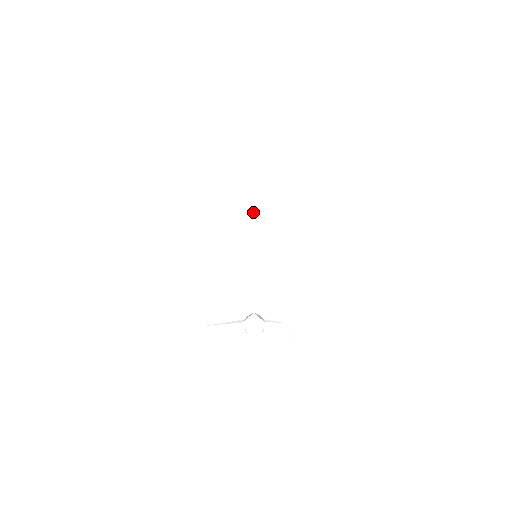
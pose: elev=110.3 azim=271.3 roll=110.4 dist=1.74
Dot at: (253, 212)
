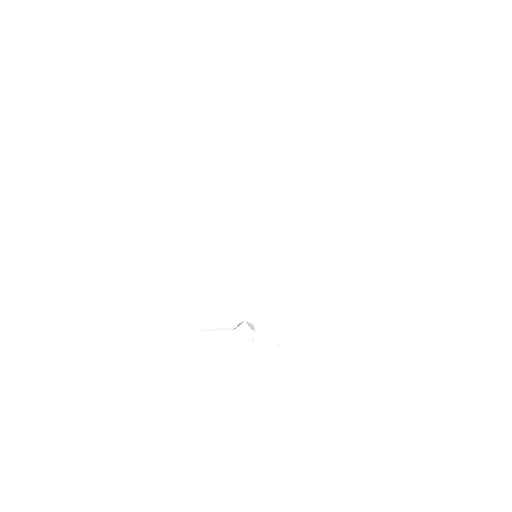
Dot at: (258, 206)
